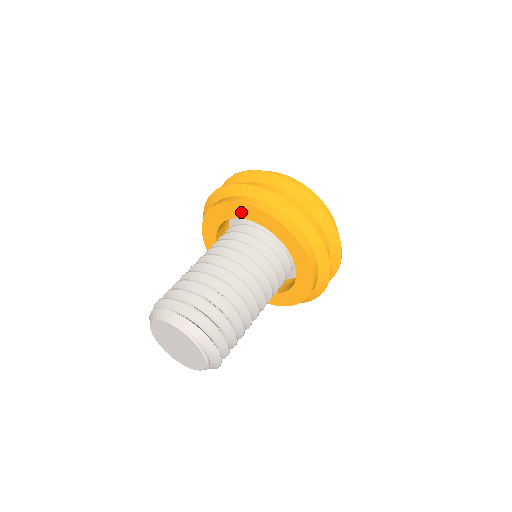
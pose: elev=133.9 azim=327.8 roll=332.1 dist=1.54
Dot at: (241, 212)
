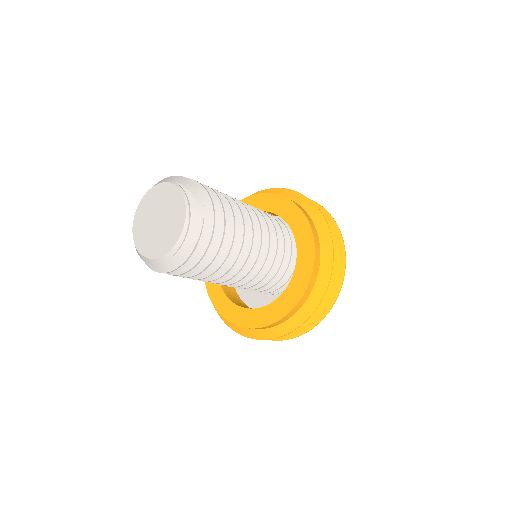
Dot at: occluded
